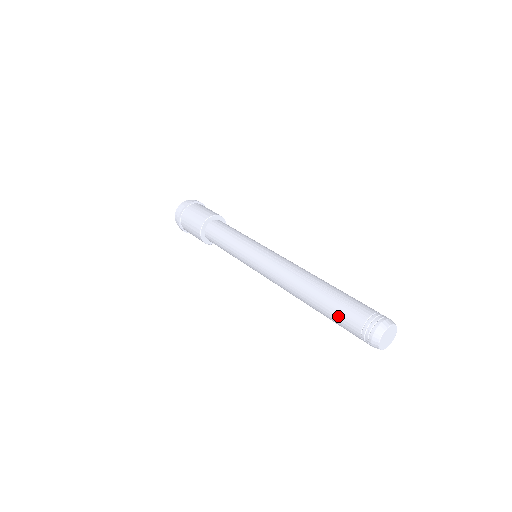
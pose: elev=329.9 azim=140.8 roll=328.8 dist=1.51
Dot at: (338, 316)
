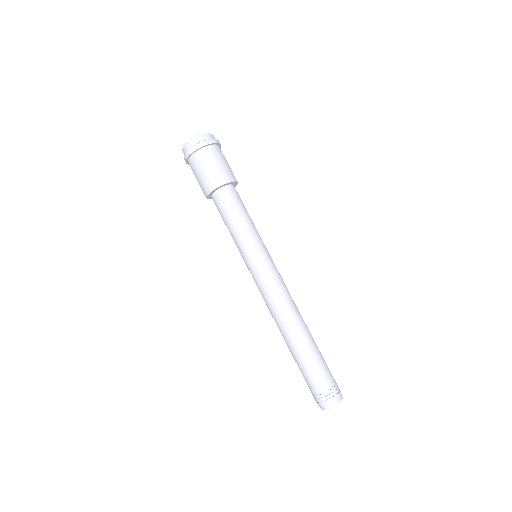
Dot at: occluded
